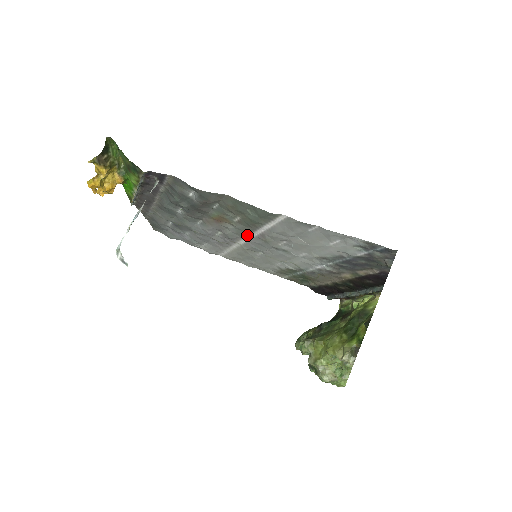
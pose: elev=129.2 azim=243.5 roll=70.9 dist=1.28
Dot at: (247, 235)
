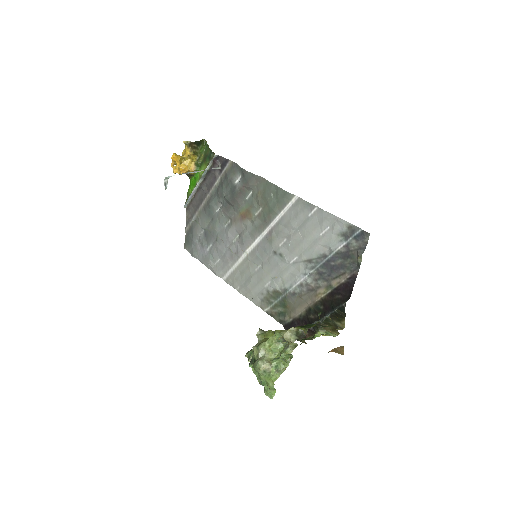
Dot at: (258, 236)
